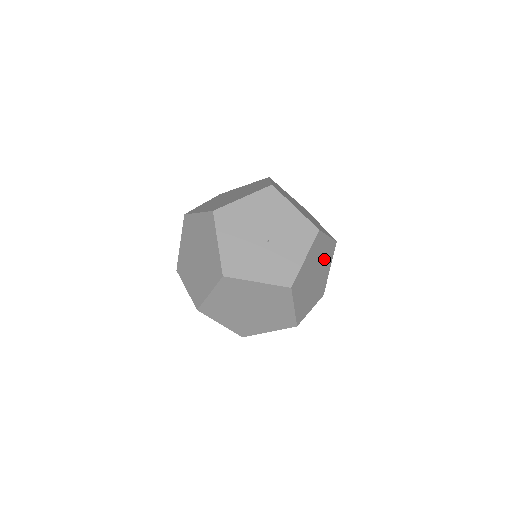
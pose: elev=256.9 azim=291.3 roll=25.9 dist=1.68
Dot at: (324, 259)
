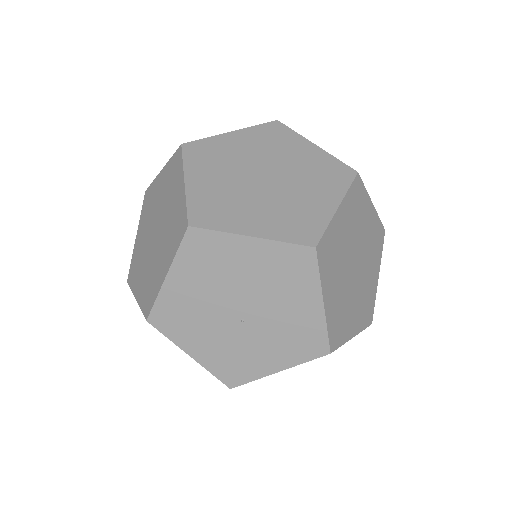
Dot at: occluded
